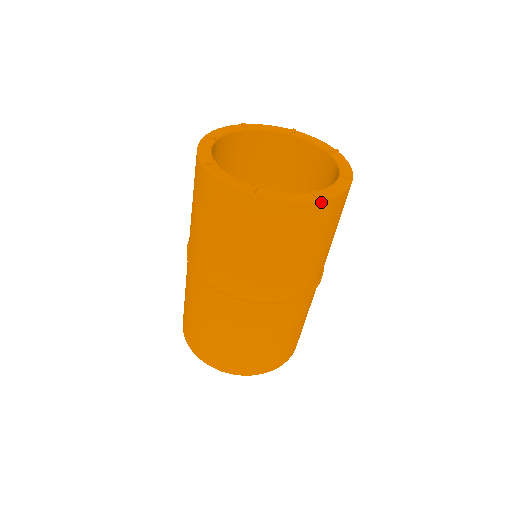
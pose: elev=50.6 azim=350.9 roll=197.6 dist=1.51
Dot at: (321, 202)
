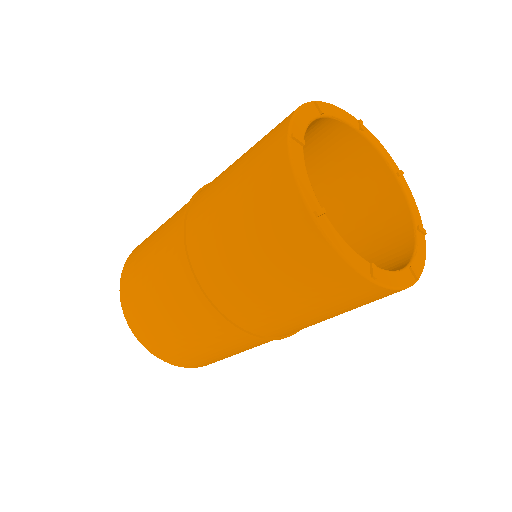
Dot at: (372, 284)
